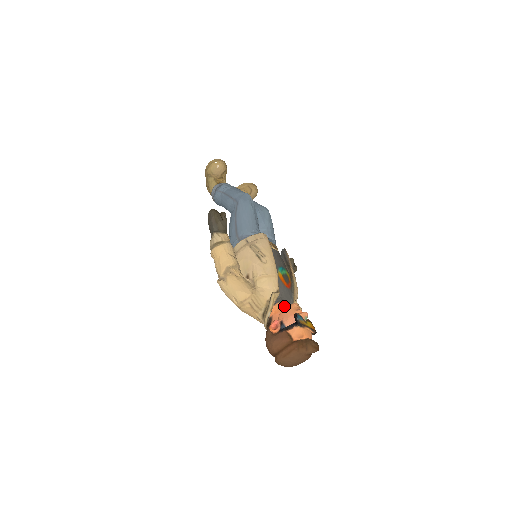
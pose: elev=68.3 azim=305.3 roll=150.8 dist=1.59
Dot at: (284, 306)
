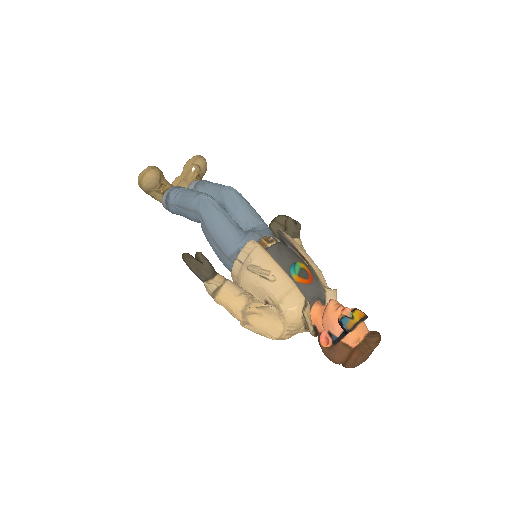
Dot at: (320, 307)
